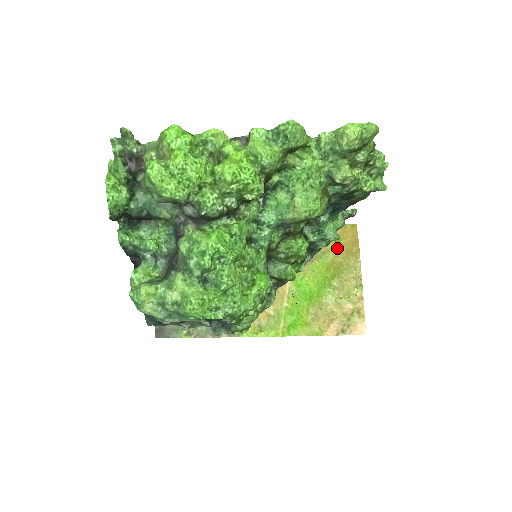
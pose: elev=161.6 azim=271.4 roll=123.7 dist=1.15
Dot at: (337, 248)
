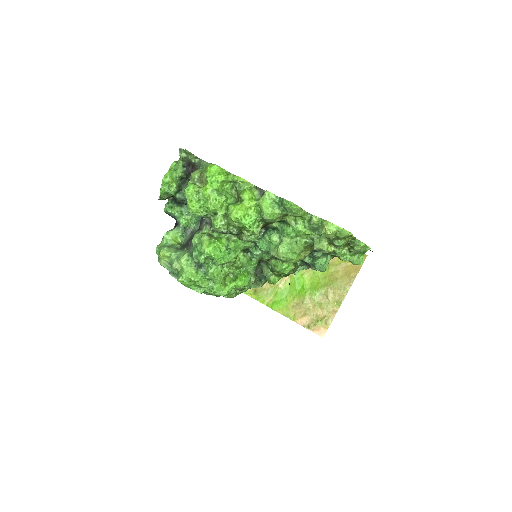
Dot at: (341, 266)
